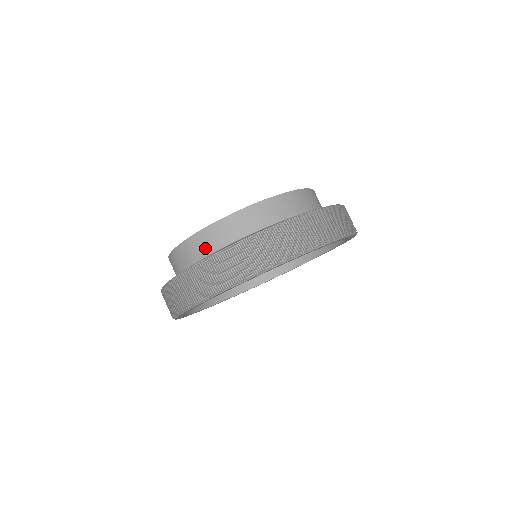
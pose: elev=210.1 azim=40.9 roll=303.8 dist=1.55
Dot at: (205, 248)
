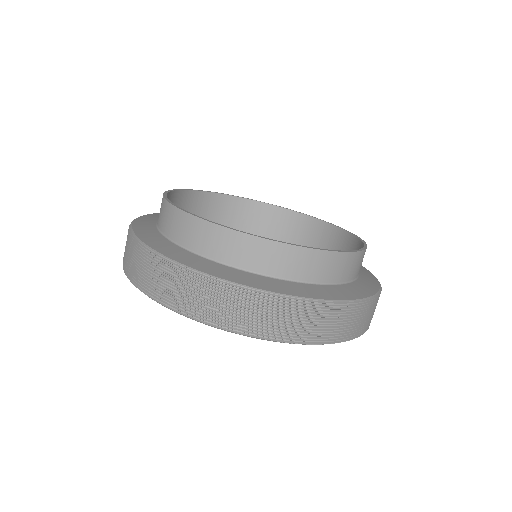
Dot at: (193, 240)
